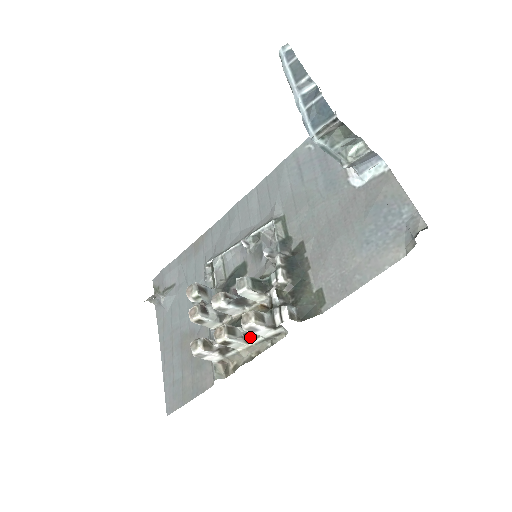
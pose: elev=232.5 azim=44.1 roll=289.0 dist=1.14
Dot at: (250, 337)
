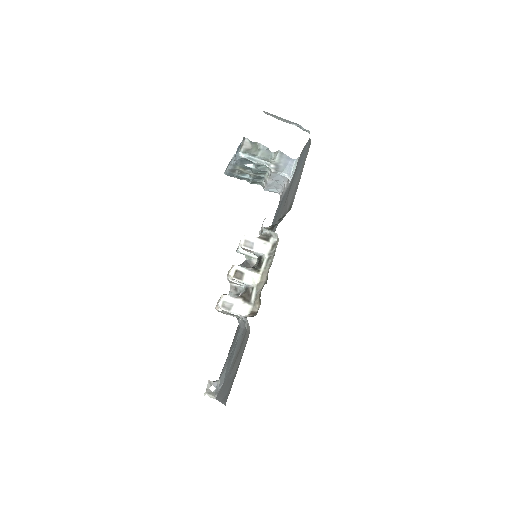
Dot at: (258, 267)
